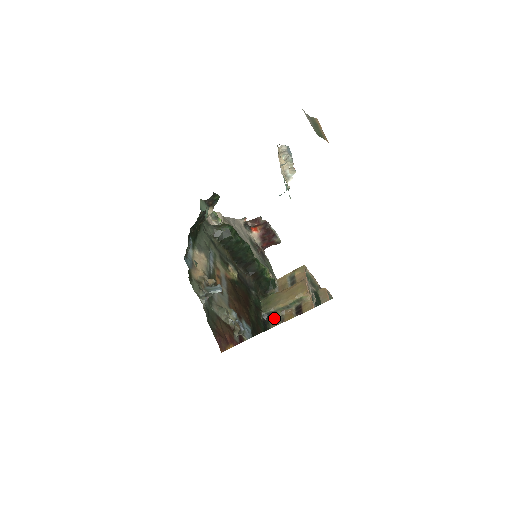
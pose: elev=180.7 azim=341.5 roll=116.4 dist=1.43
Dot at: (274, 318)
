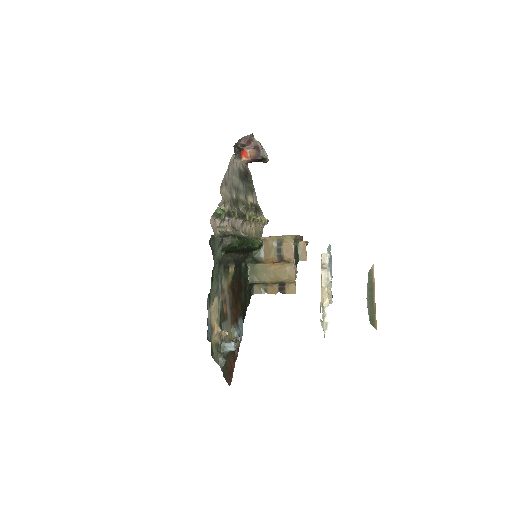
Dot at: (258, 285)
